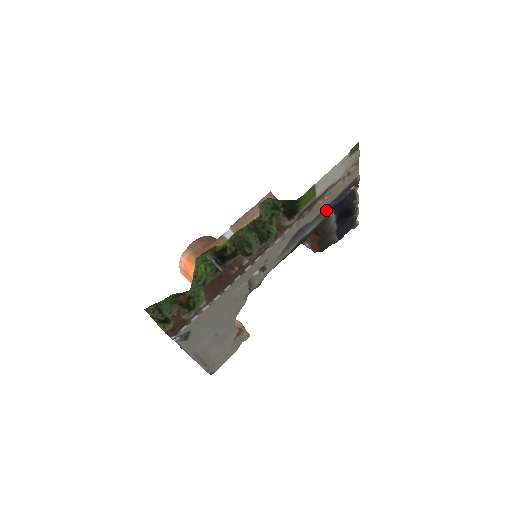
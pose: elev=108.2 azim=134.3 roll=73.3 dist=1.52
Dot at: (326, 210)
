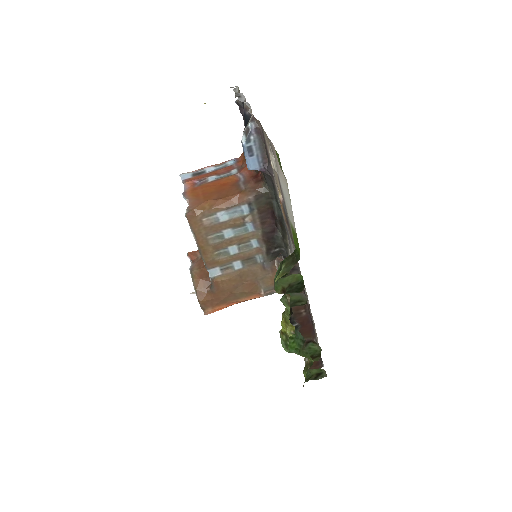
Dot at: occluded
